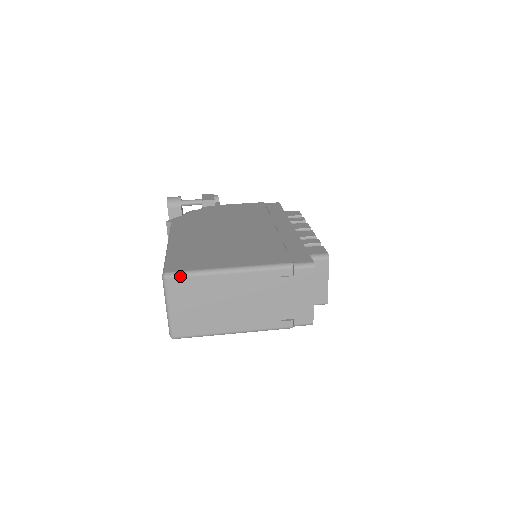
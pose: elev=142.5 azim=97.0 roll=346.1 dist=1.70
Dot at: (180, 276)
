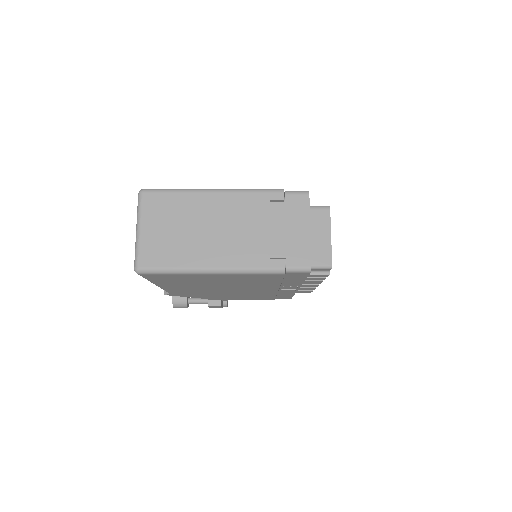
Dot at: (157, 191)
